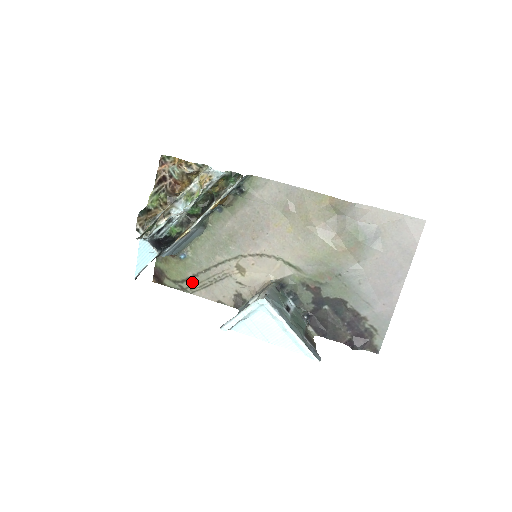
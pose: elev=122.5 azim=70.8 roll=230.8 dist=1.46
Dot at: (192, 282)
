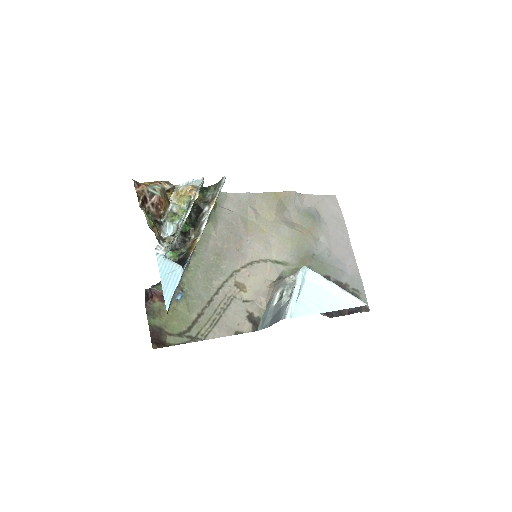
Dot at: (200, 324)
